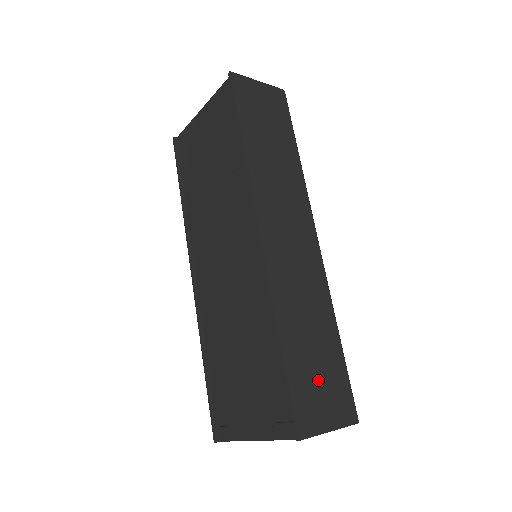
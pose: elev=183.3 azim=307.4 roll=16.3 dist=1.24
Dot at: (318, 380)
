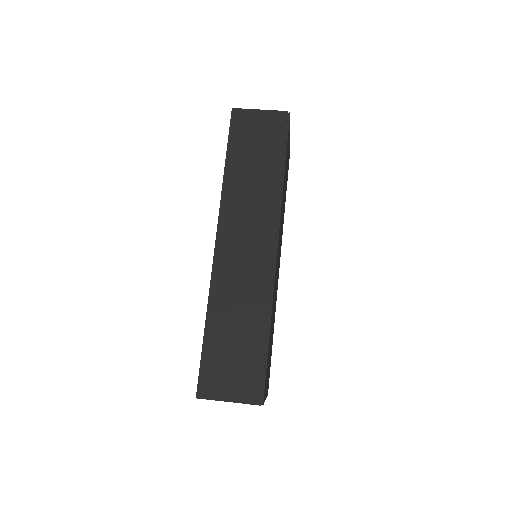
Dot at: (231, 362)
